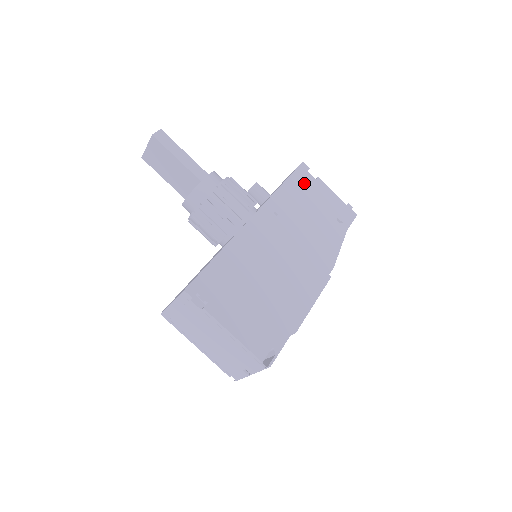
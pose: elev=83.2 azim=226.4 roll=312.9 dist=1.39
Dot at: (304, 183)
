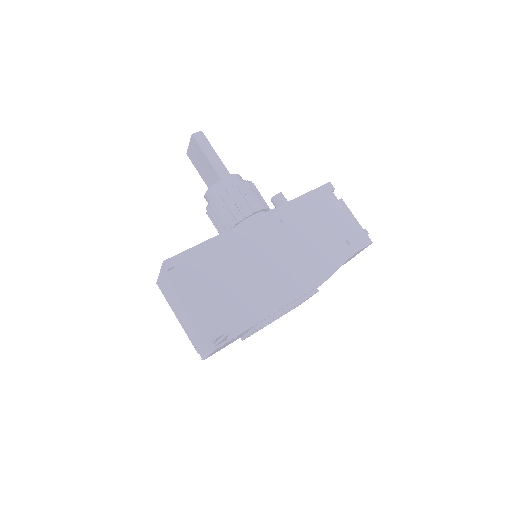
Dot at: (323, 201)
